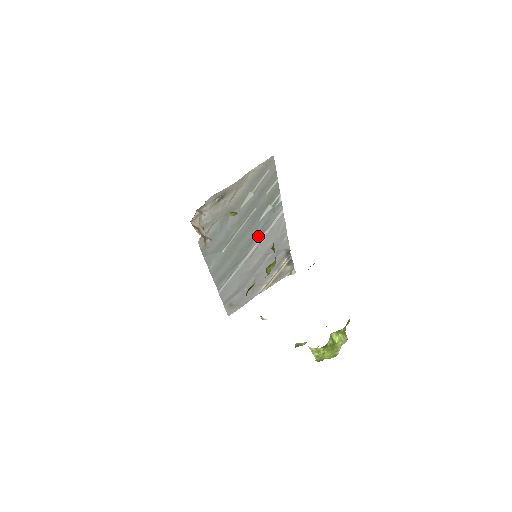
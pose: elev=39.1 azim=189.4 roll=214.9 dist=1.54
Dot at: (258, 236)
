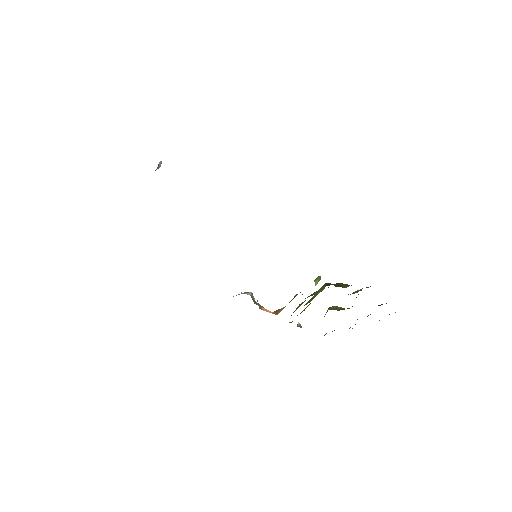
Dot at: occluded
